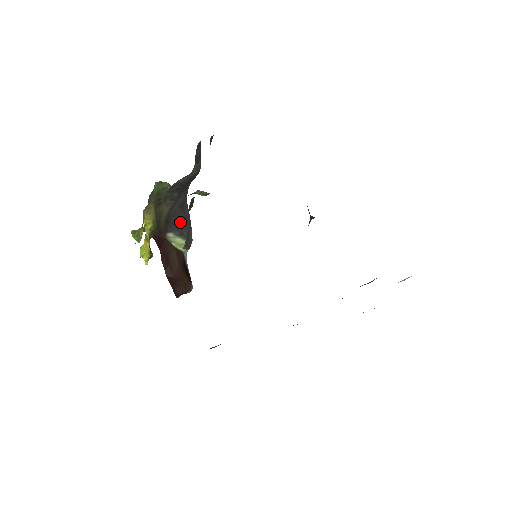
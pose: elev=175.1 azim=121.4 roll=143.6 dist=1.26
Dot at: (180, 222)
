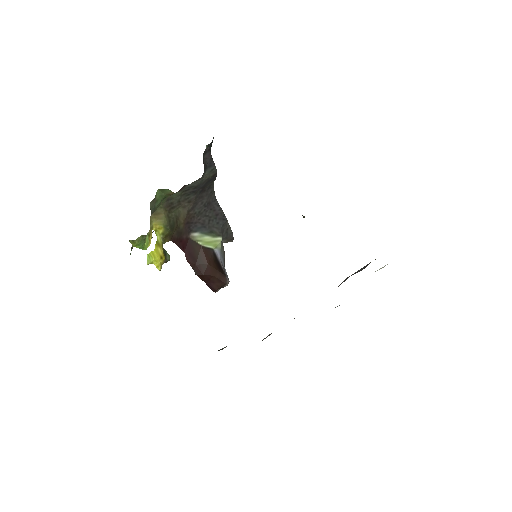
Dot at: (208, 220)
